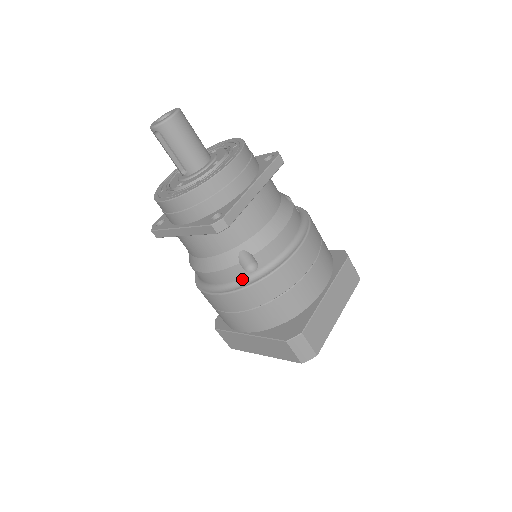
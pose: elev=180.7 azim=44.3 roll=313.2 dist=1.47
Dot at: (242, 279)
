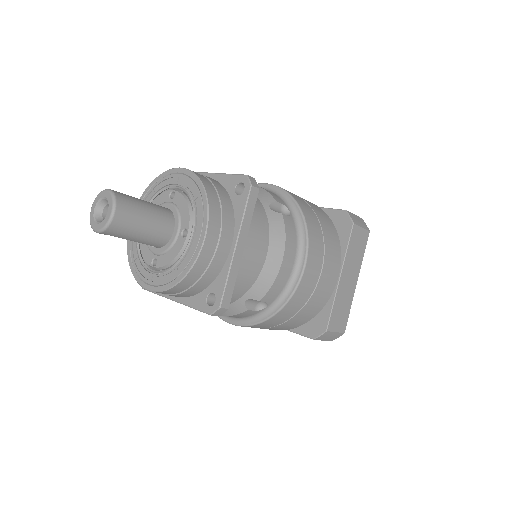
Dot at: (255, 315)
